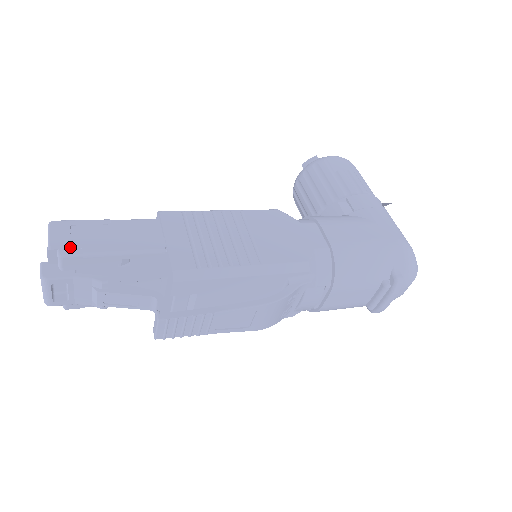
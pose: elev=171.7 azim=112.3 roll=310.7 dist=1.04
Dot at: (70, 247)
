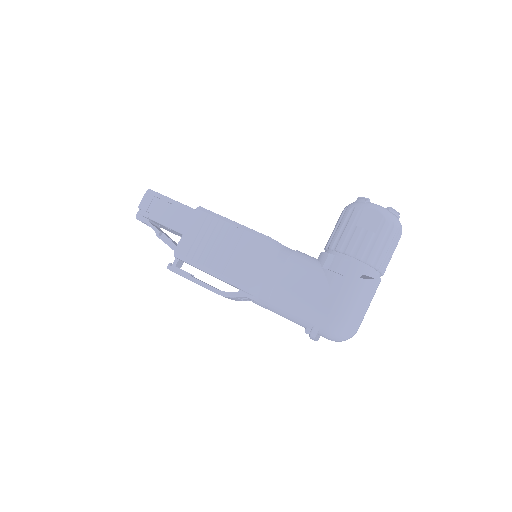
Dot at: (146, 210)
